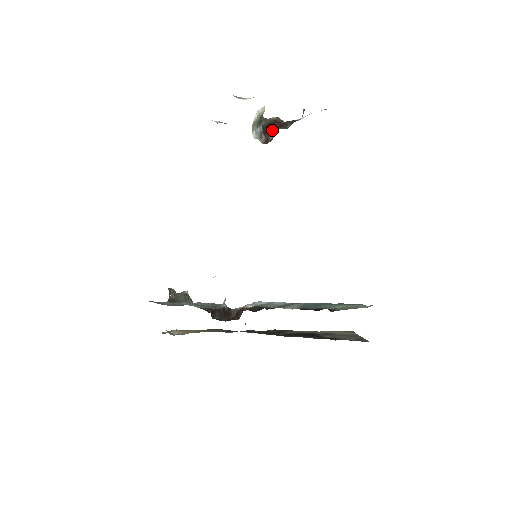
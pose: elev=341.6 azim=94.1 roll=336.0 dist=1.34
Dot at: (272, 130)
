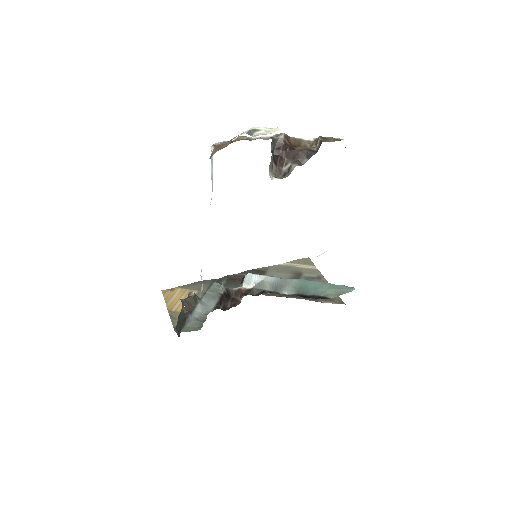
Dot at: (285, 161)
